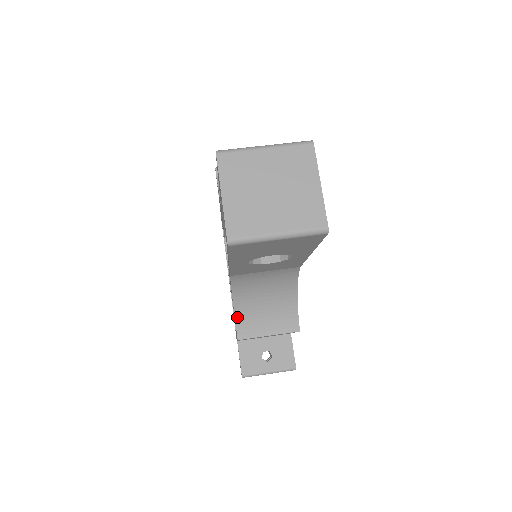
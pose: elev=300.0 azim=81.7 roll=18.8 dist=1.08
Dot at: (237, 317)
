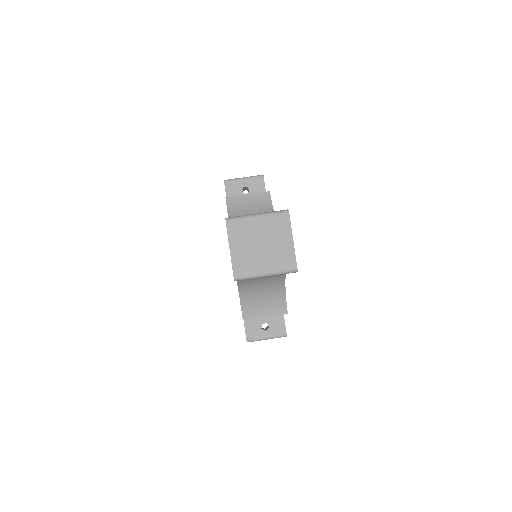
Dot at: (242, 305)
